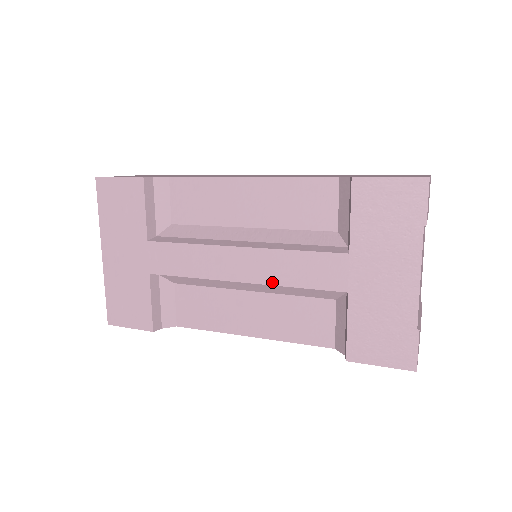
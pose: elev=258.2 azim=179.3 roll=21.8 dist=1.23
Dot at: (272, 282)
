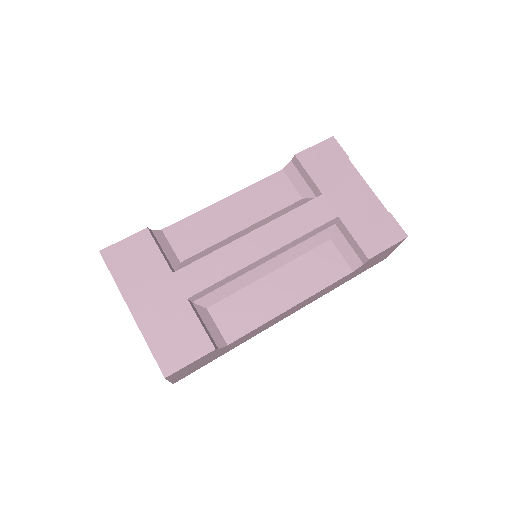
Dot at: (288, 241)
